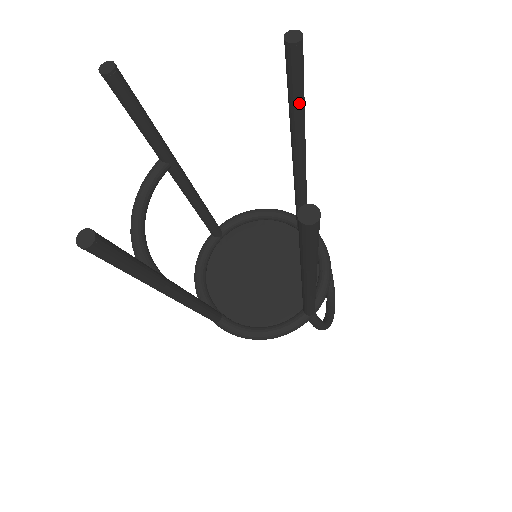
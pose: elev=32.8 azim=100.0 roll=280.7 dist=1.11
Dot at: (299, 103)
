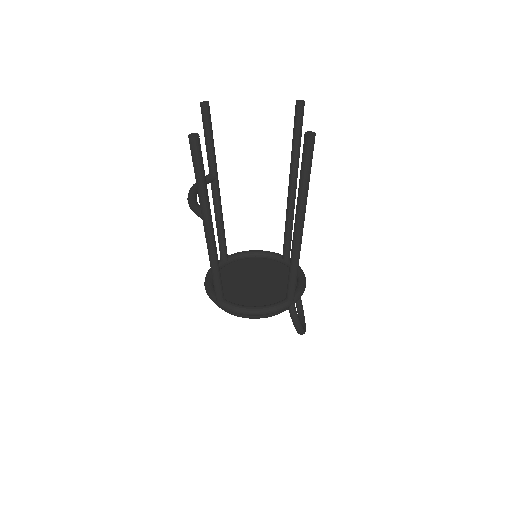
Dot at: (298, 142)
